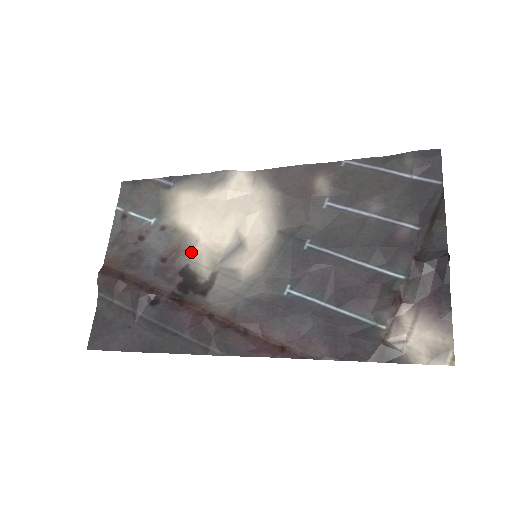
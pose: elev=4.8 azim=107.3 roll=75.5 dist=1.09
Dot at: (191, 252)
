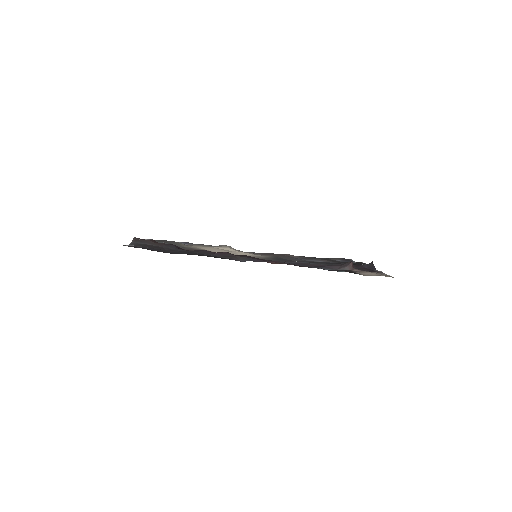
Dot at: occluded
